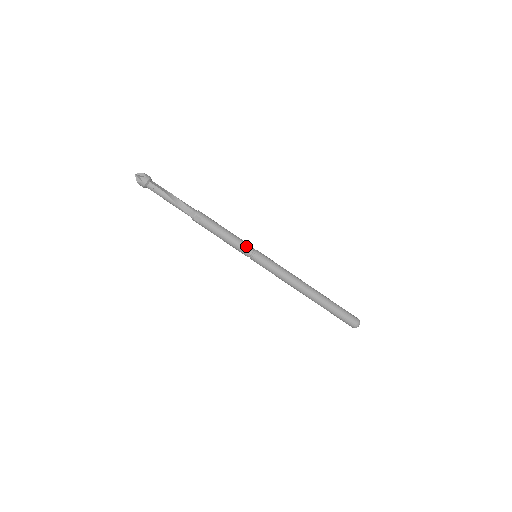
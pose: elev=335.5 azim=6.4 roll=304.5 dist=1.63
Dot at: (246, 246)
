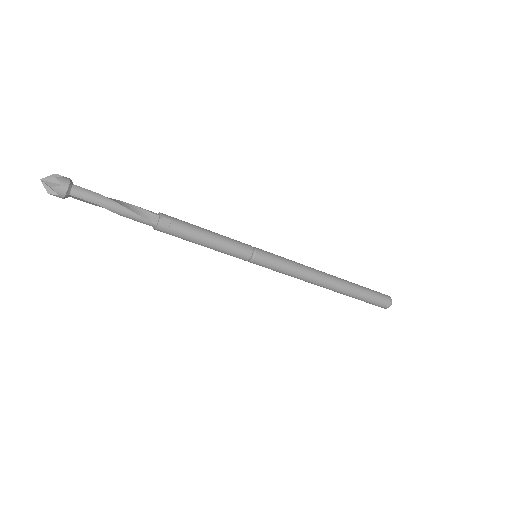
Dot at: (242, 243)
